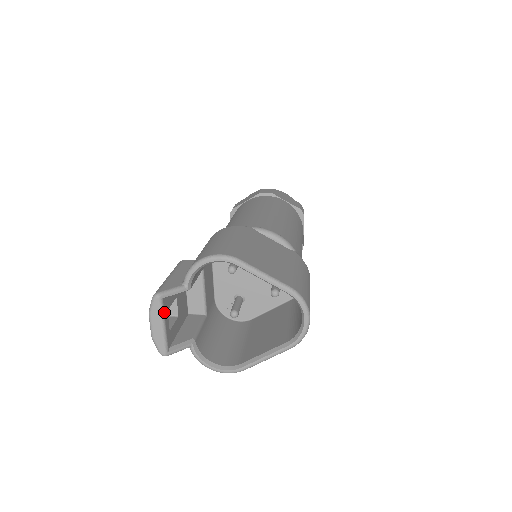
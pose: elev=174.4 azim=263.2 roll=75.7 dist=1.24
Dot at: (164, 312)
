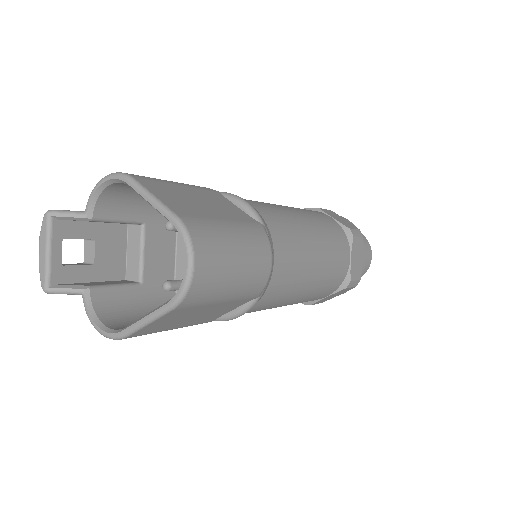
Dot at: (52, 235)
